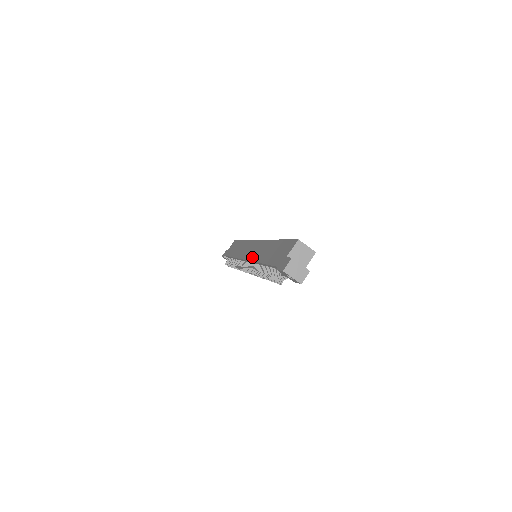
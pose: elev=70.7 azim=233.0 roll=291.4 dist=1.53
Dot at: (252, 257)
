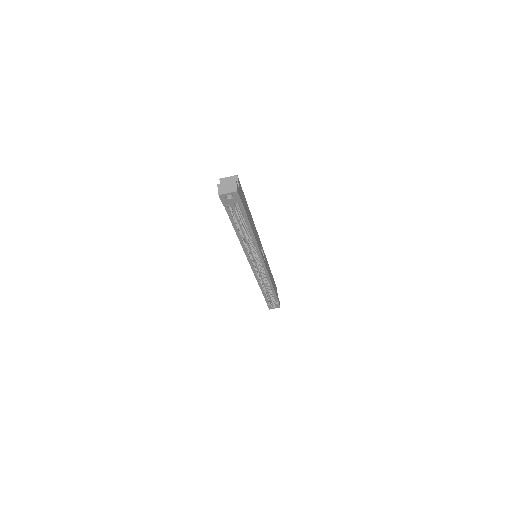
Dot at: occluded
